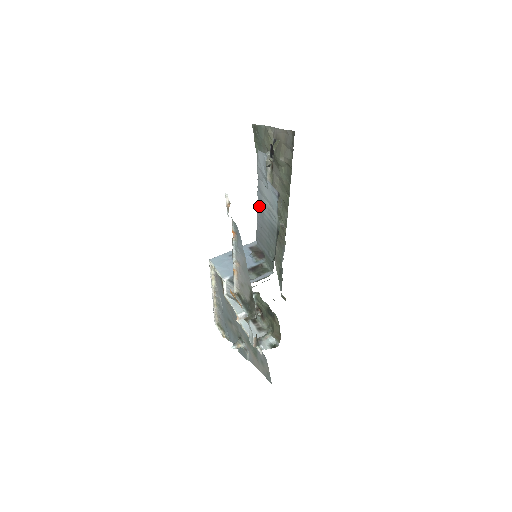
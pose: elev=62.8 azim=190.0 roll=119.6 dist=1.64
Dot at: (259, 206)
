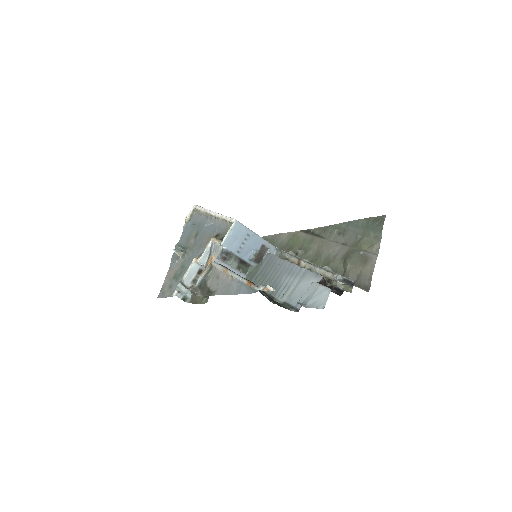
Dot at: (294, 268)
